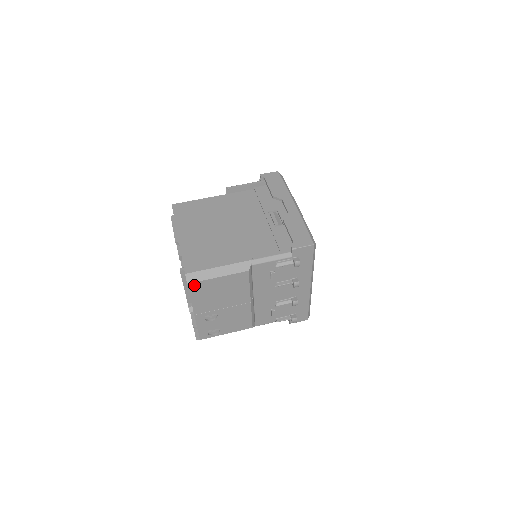
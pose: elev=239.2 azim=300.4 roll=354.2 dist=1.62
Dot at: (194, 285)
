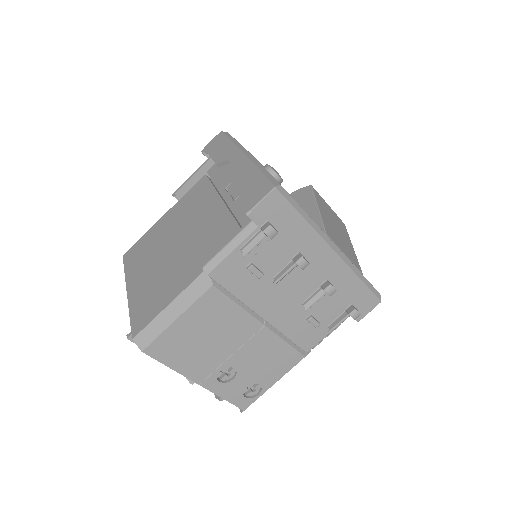
Dot at: (154, 348)
